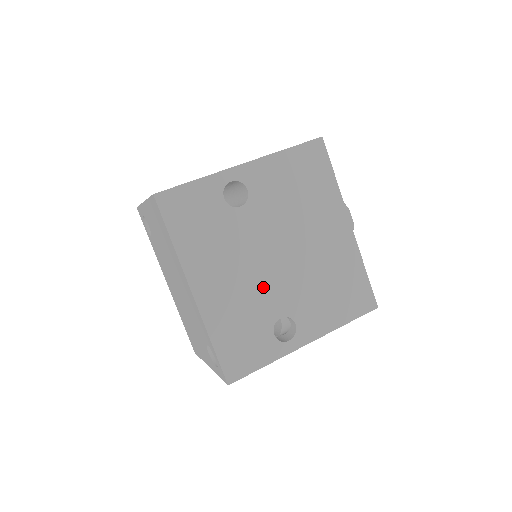
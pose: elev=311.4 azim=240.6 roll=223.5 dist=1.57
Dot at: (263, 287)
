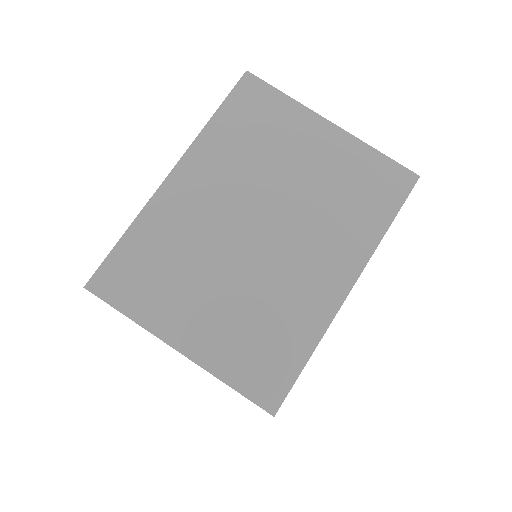
Dot at: occluded
